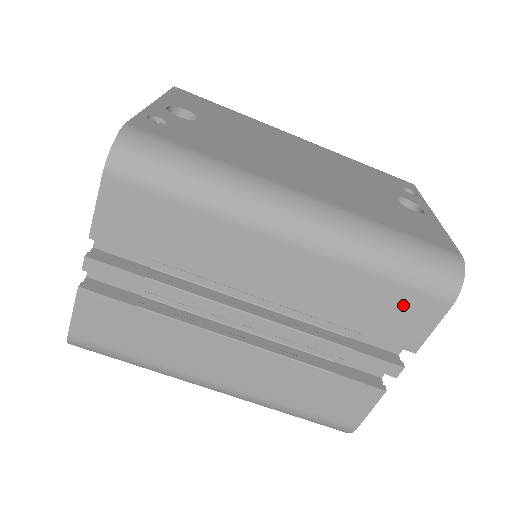
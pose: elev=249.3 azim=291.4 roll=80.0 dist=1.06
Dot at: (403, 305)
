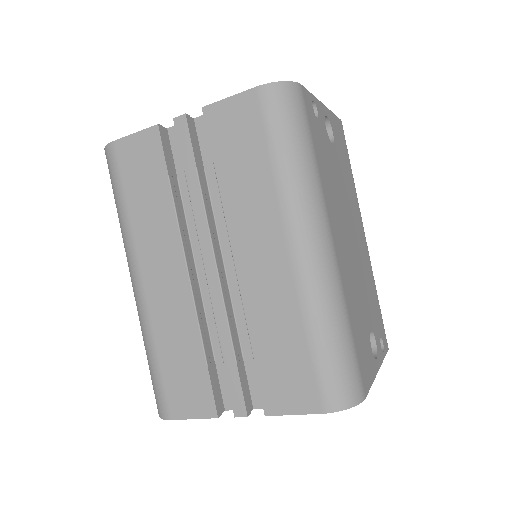
Dot at: (299, 374)
